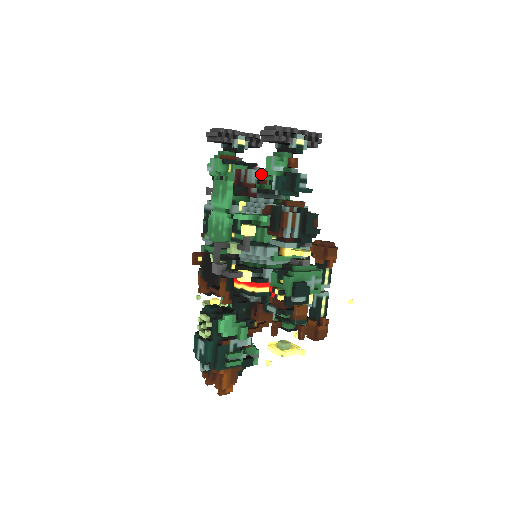
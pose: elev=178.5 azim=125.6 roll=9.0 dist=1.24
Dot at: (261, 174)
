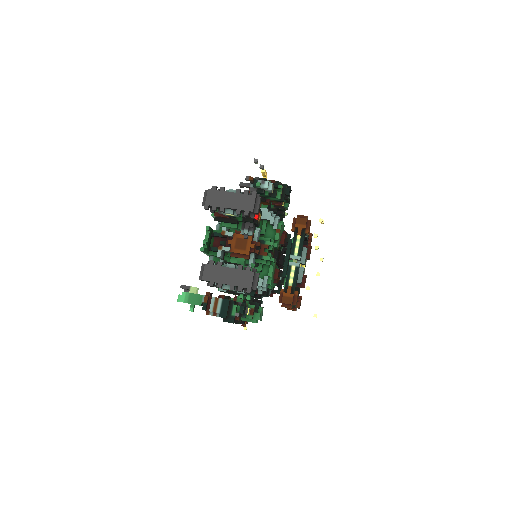
Dot at: (247, 238)
